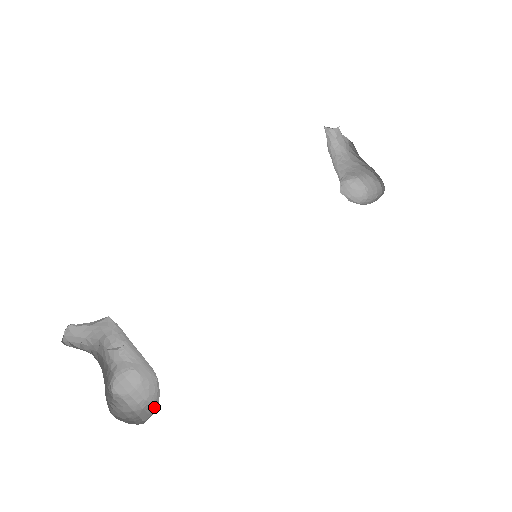
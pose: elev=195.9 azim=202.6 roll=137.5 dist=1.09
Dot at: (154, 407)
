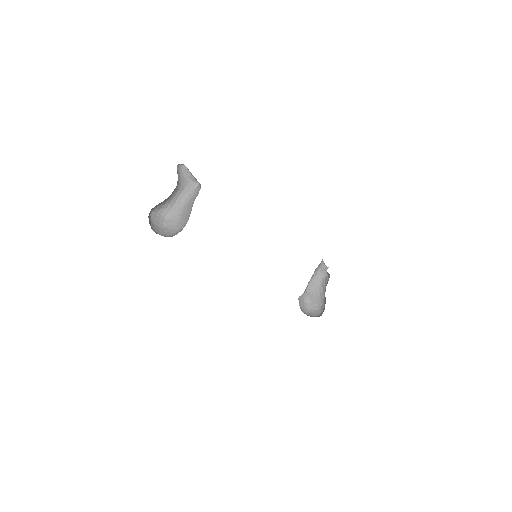
Dot at: occluded
